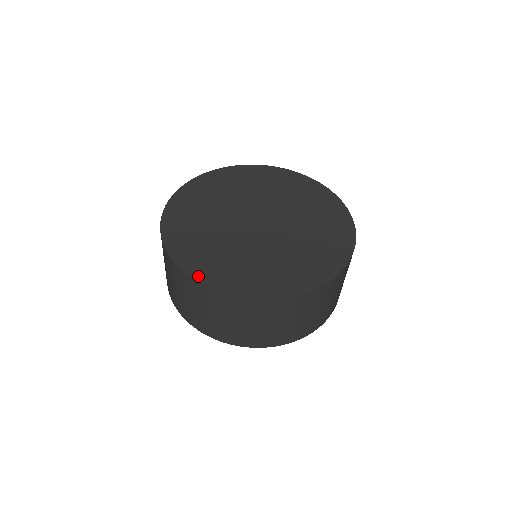
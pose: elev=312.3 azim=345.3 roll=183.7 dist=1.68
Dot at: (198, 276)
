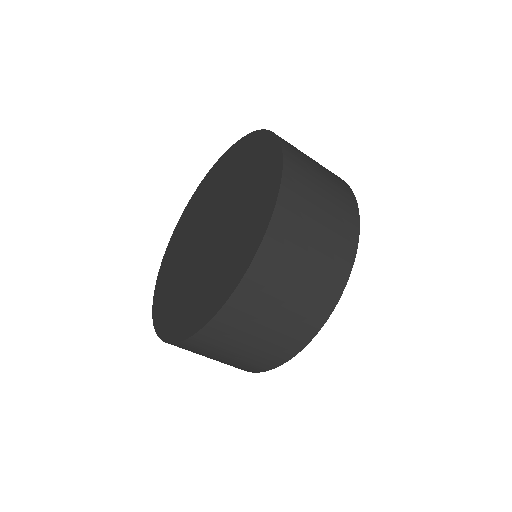
Dot at: (162, 333)
